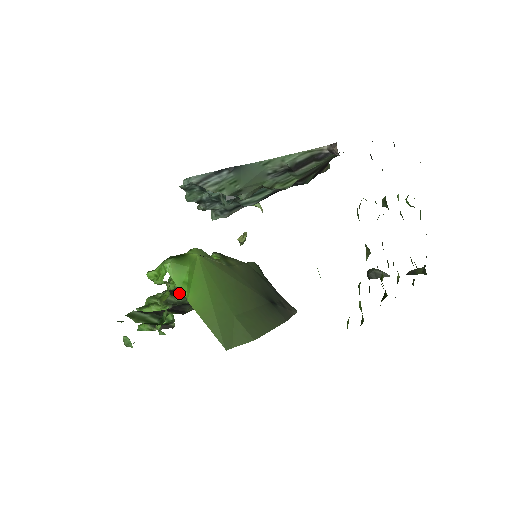
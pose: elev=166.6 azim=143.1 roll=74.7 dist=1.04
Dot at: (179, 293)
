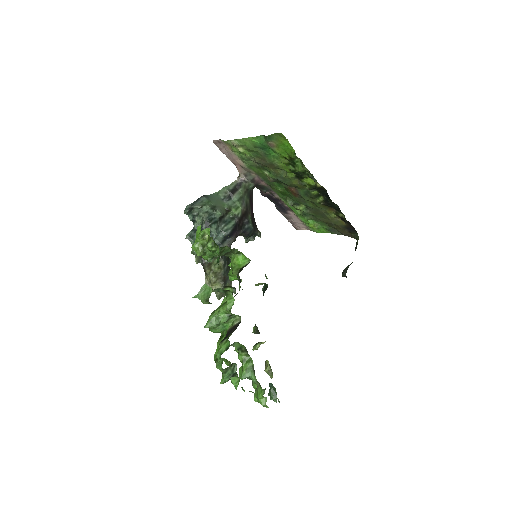
Dot at: occluded
